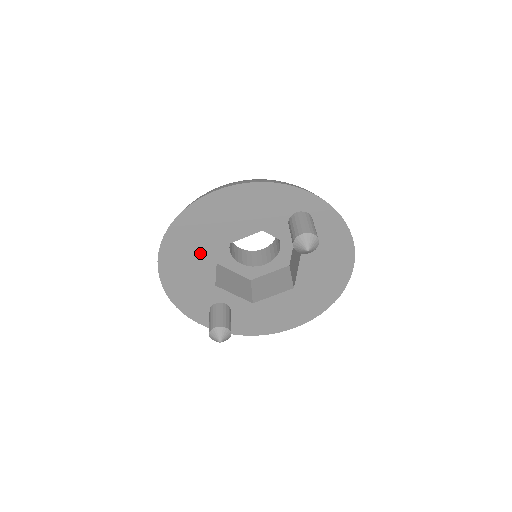
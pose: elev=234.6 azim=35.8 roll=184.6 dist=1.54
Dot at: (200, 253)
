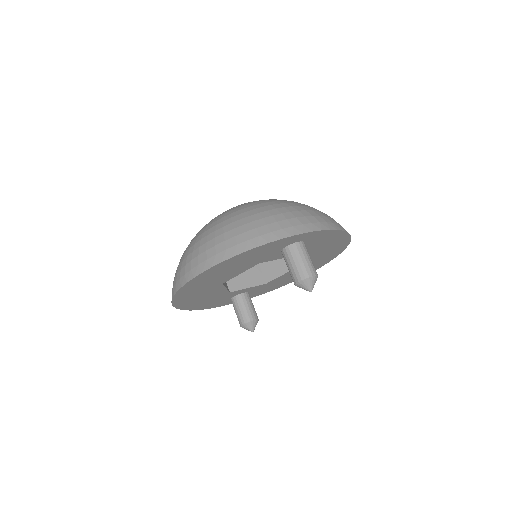
Dot at: (208, 291)
